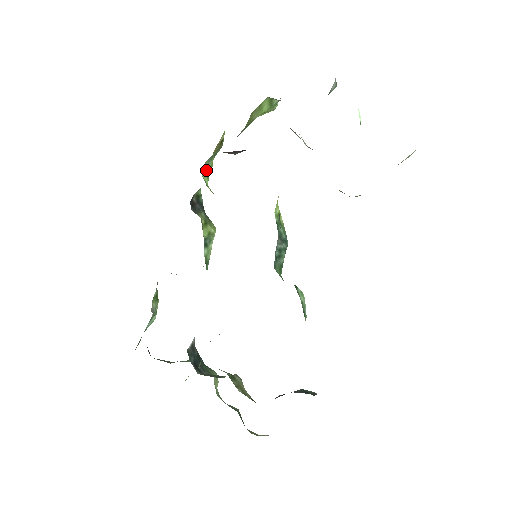
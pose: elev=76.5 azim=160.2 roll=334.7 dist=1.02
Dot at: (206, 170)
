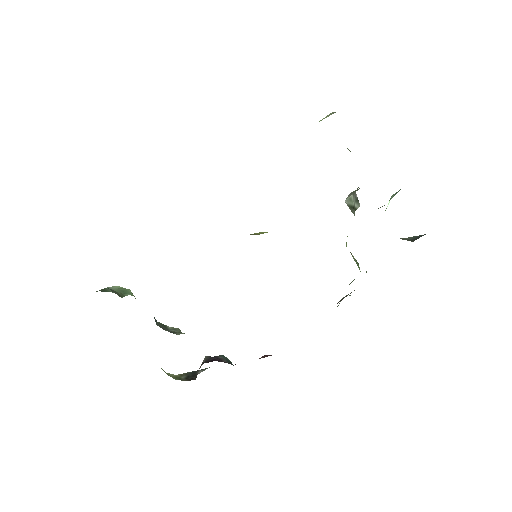
Dot at: occluded
